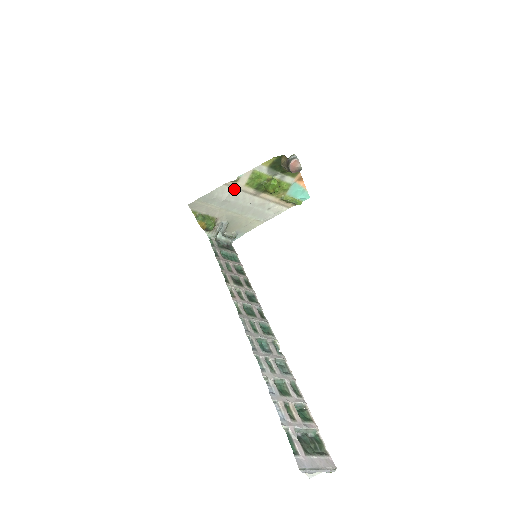
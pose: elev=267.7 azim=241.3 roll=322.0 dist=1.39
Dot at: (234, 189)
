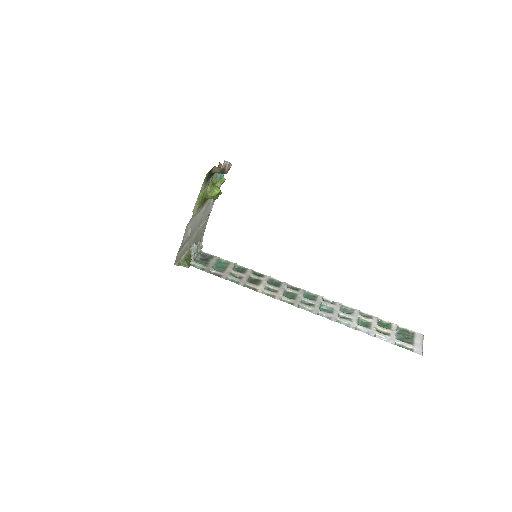
Dot at: (192, 221)
